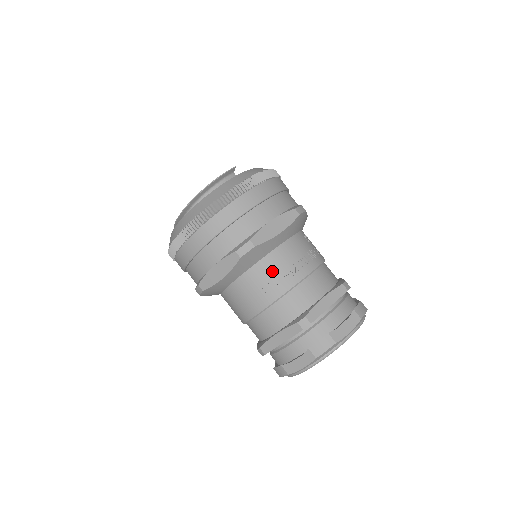
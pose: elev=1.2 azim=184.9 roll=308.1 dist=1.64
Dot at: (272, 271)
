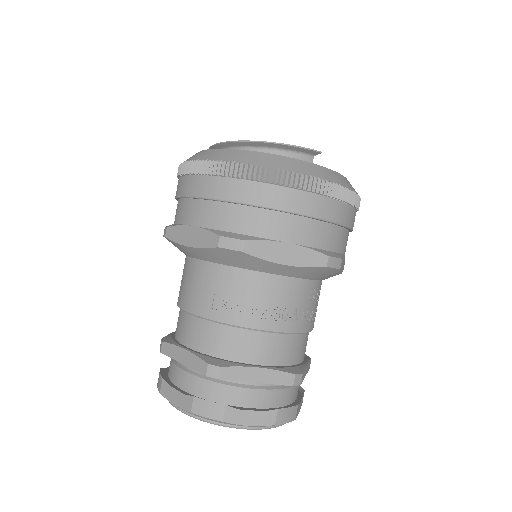
Dot at: (239, 291)
